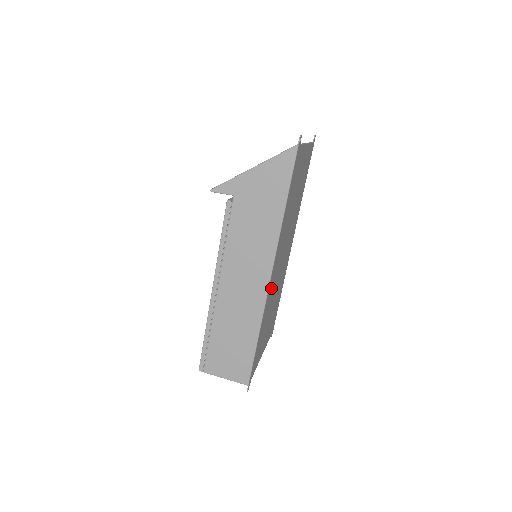
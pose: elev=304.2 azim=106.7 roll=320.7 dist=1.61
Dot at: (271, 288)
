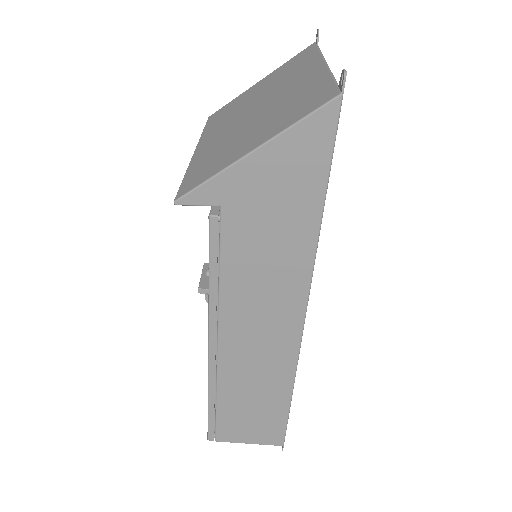
Dot at: occluded
